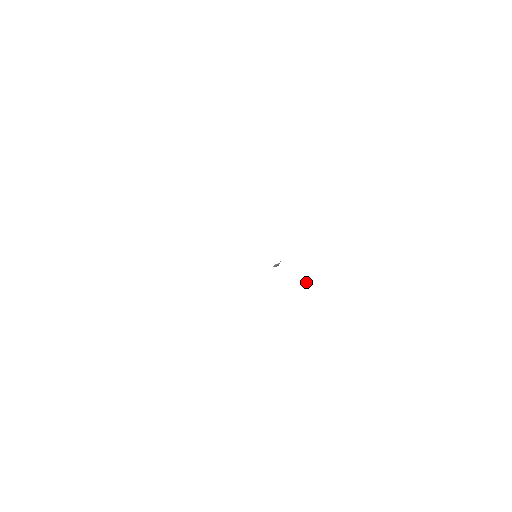
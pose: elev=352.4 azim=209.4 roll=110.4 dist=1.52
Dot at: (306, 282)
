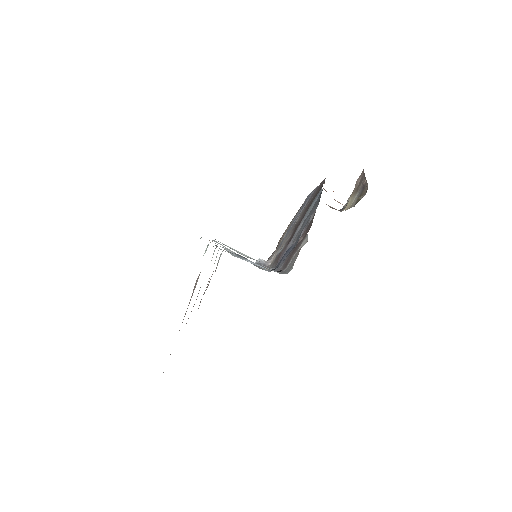
Dot at: occluded
